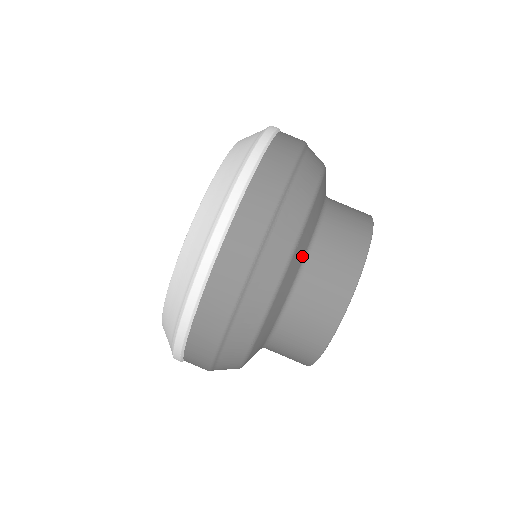
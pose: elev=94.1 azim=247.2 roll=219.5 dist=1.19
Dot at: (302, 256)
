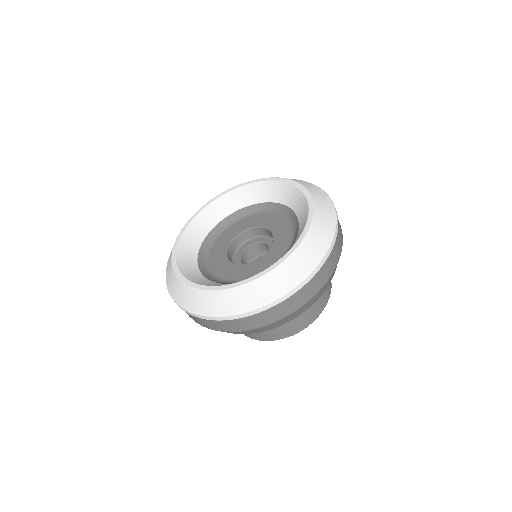
Dot at: occluded
